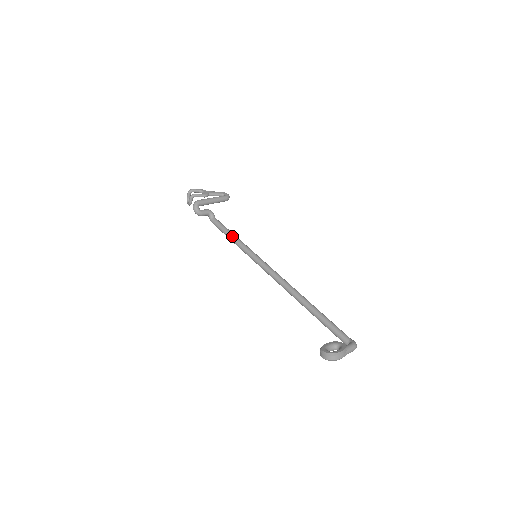
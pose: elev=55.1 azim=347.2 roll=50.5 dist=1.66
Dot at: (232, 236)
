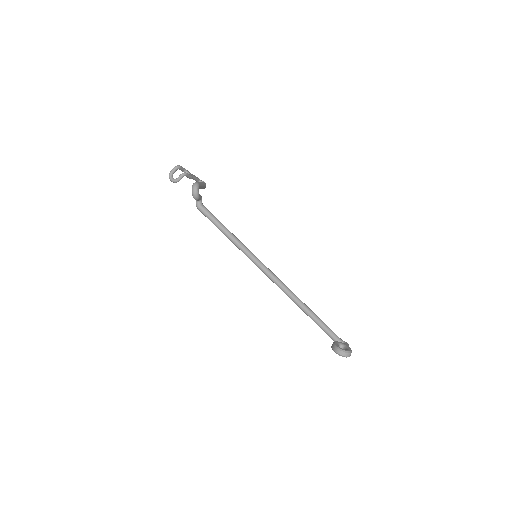
Dot at: (228, 230)
